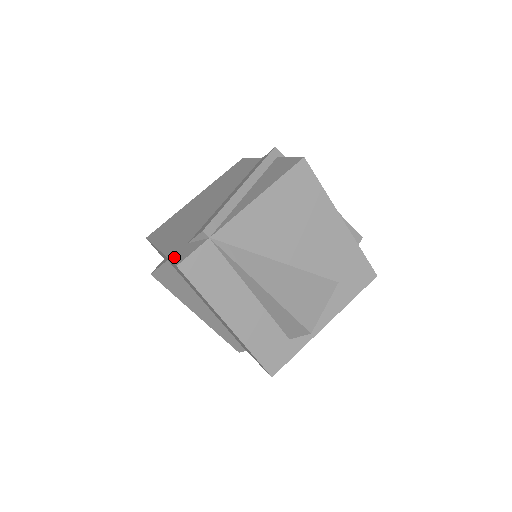
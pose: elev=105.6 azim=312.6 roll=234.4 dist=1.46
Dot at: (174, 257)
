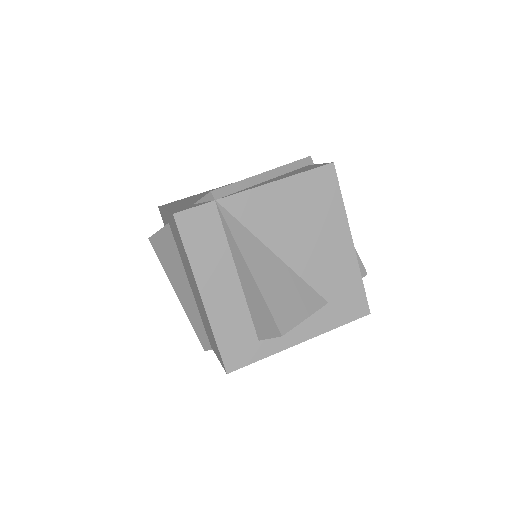
Dot at: (175, 210)
